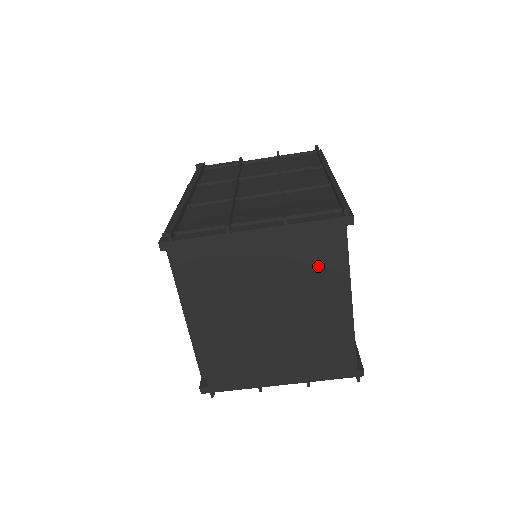
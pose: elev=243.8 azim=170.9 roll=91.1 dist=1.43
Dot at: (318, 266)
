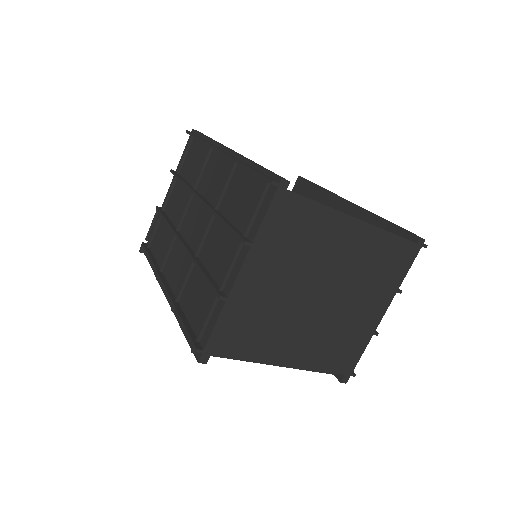
Dot at: (306, 234)
